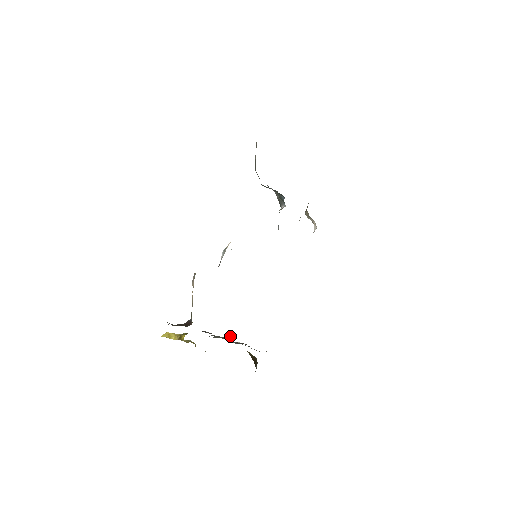
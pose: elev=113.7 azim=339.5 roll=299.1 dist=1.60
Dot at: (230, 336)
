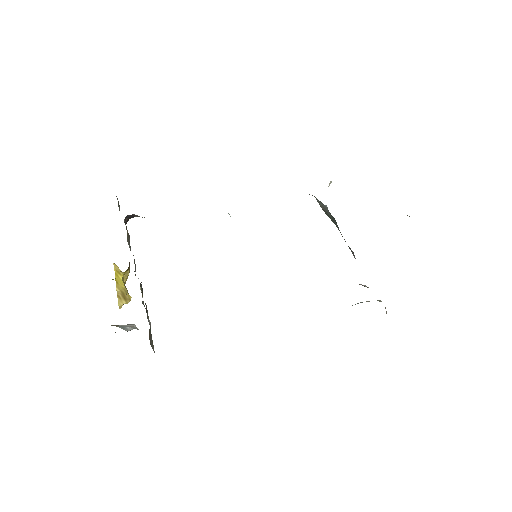
Dot at: occluded
